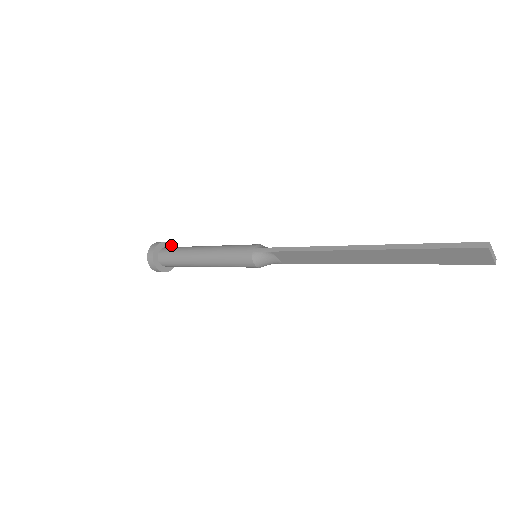
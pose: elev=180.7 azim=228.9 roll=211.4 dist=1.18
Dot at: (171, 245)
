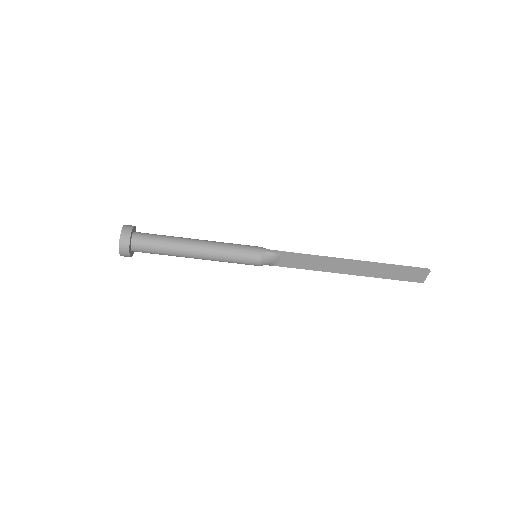
Dot at: occluded
